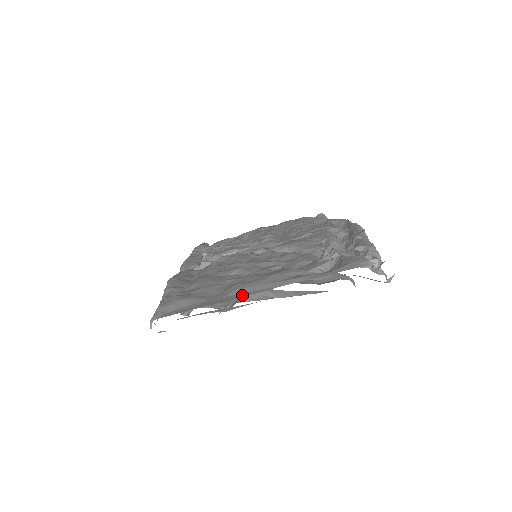
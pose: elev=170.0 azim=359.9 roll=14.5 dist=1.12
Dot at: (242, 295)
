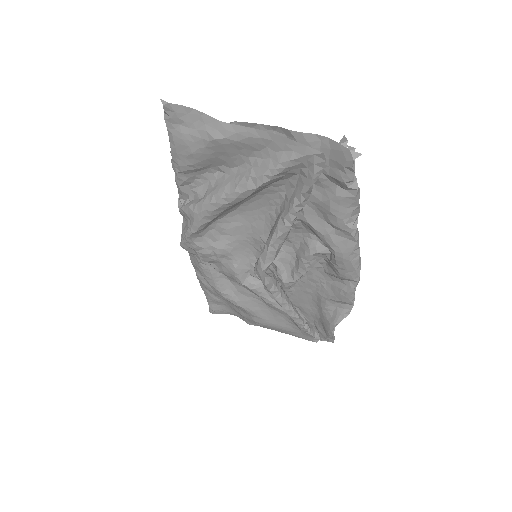
Dot at: occluded
